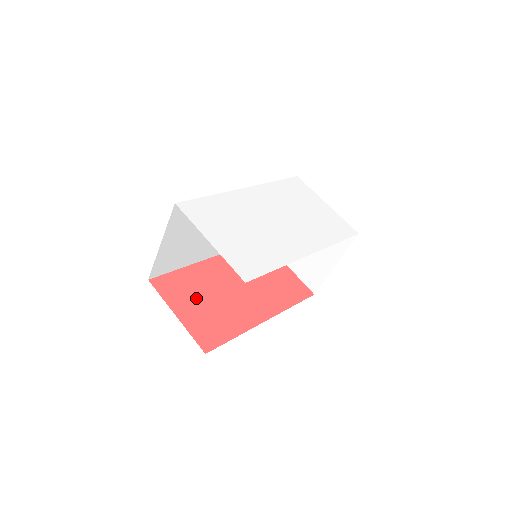
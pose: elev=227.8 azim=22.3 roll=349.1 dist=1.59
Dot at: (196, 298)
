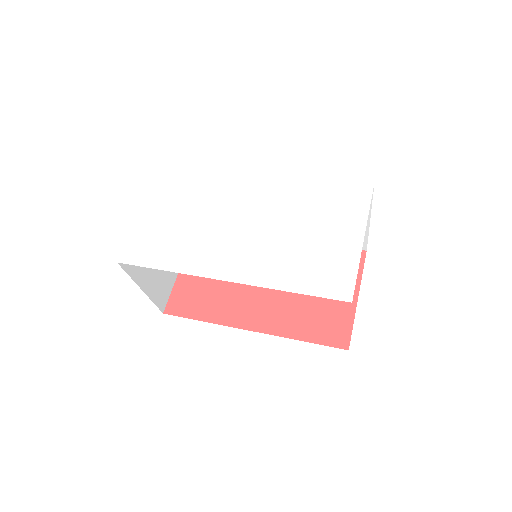
Dot at: occluded
